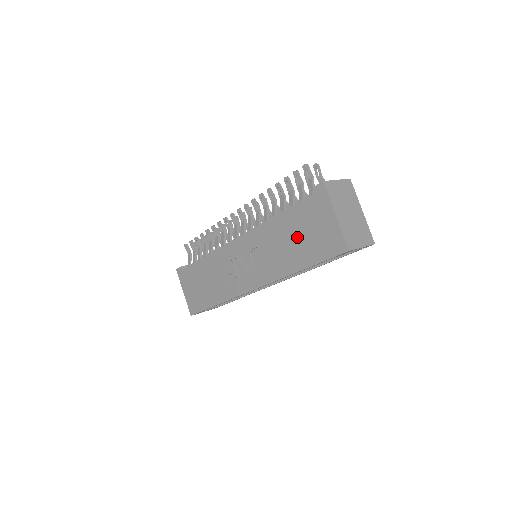
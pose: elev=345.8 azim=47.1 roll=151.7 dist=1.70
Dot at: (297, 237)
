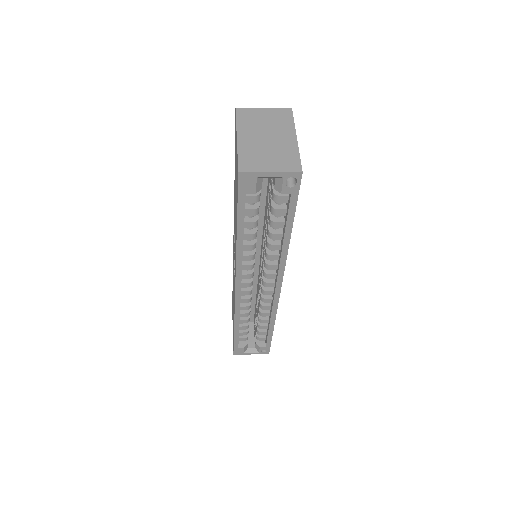
Dot at: (235, 194)
